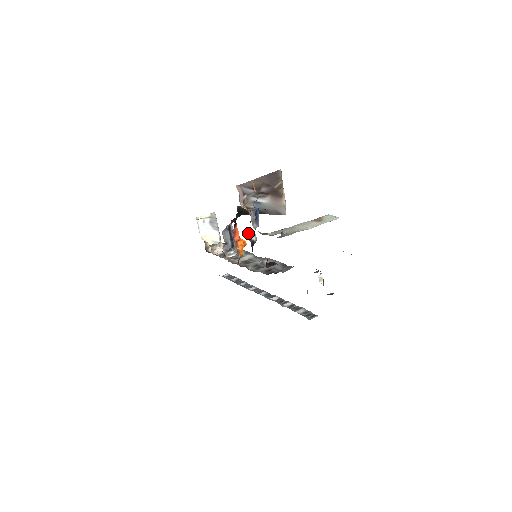
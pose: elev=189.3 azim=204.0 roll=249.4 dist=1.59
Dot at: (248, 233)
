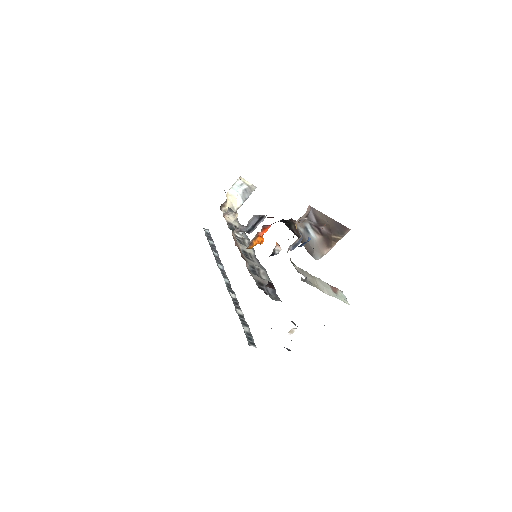
Dot at: (278, 245)
